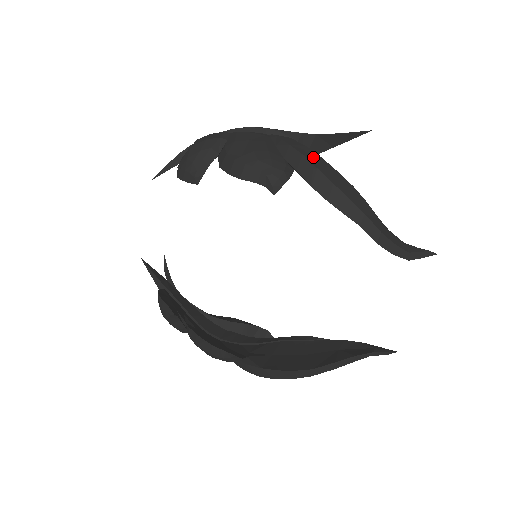
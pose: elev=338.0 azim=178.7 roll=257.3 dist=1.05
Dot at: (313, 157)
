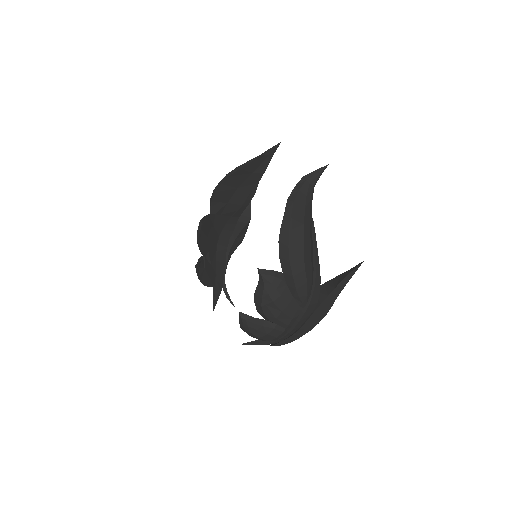
Dot at: occluded
